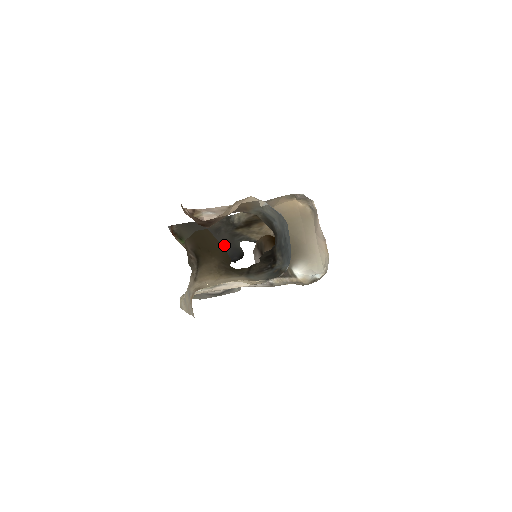
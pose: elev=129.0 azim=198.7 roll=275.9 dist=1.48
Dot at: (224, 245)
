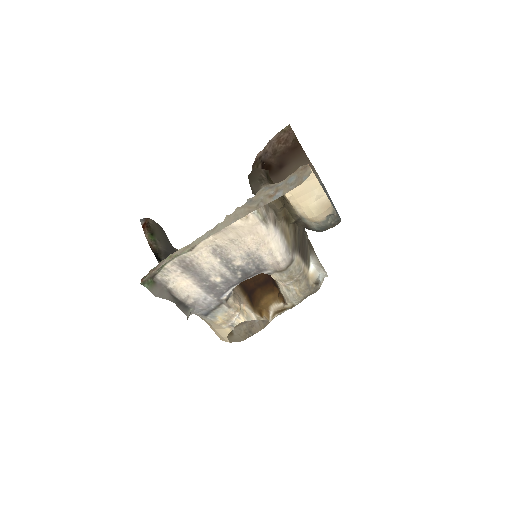
Dot at: occluded
